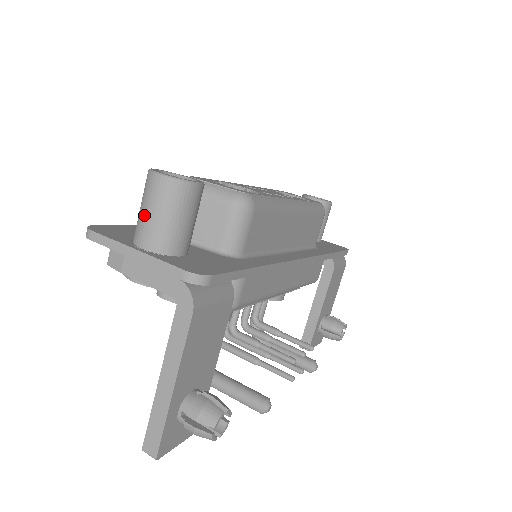
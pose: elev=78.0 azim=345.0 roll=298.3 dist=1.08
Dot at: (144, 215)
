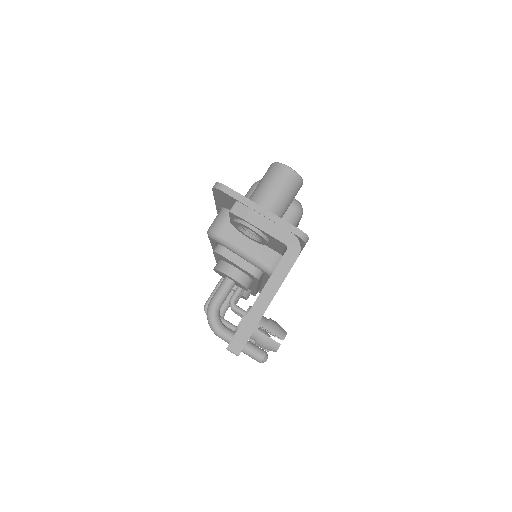
Dot at: (270, 188)
